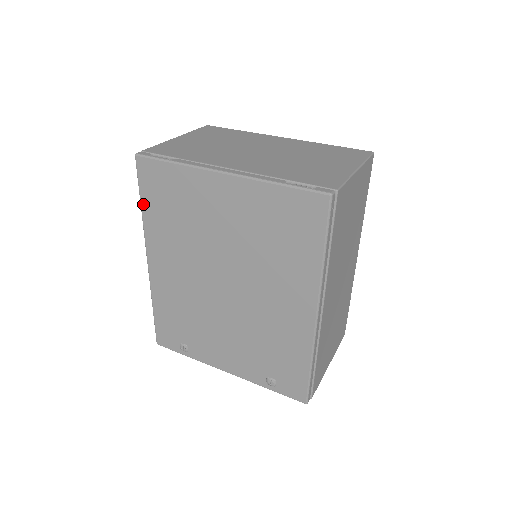
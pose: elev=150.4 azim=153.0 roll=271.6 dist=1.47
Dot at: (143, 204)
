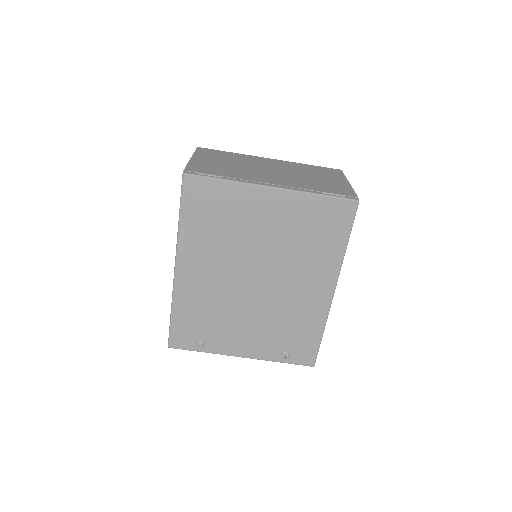
Dot at: (182, 217)
